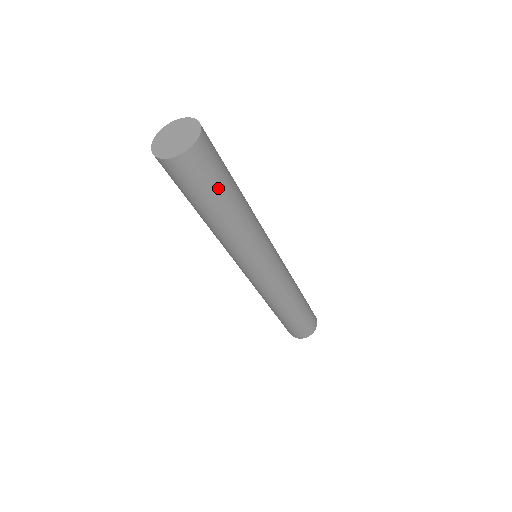
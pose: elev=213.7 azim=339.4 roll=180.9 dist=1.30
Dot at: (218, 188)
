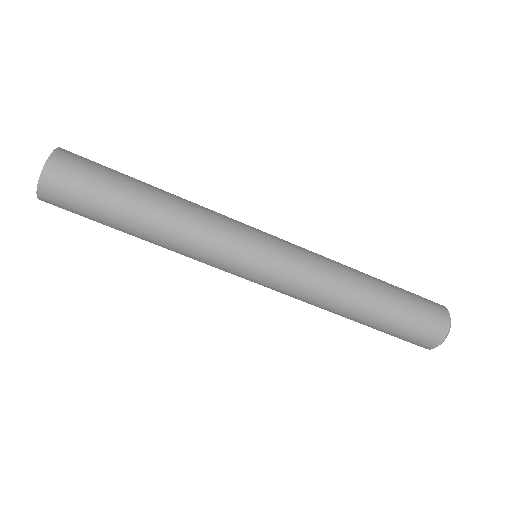
Dot at: (115, 178)
